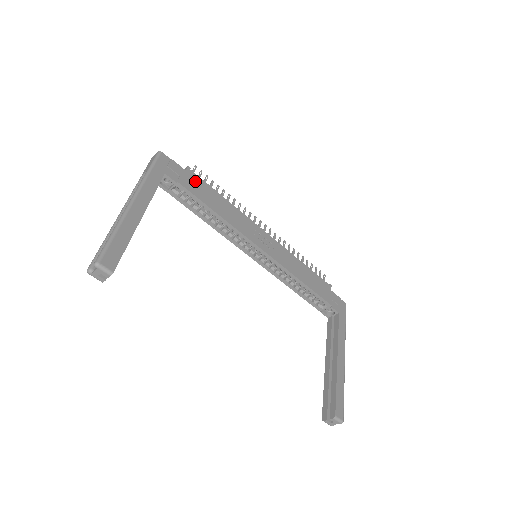
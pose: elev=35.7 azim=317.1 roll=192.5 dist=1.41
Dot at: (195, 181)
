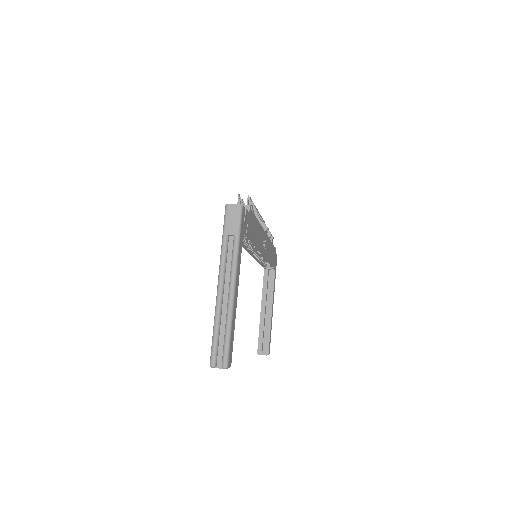
Dot at: (251, 220)
